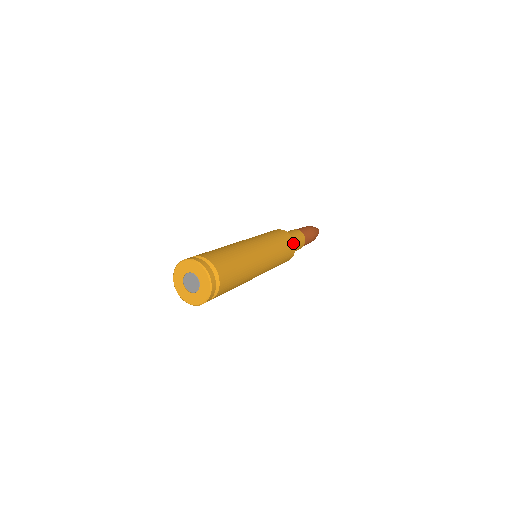
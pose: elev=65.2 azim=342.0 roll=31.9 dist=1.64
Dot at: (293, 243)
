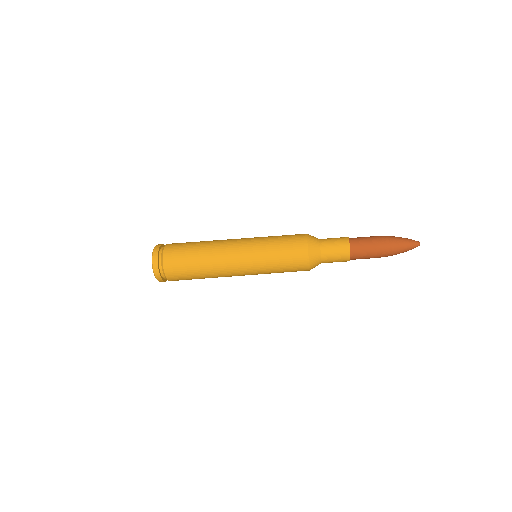
Dot at: (305, 263)
